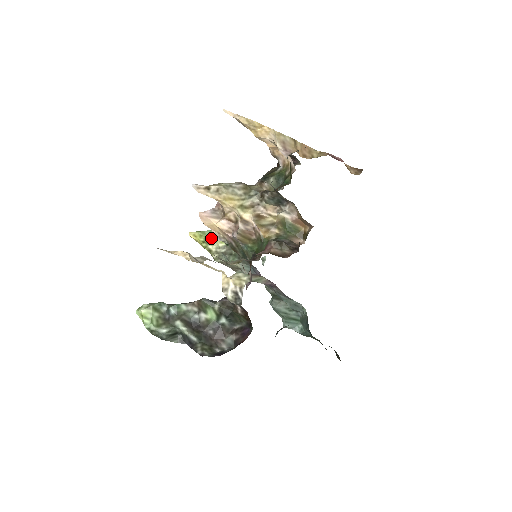
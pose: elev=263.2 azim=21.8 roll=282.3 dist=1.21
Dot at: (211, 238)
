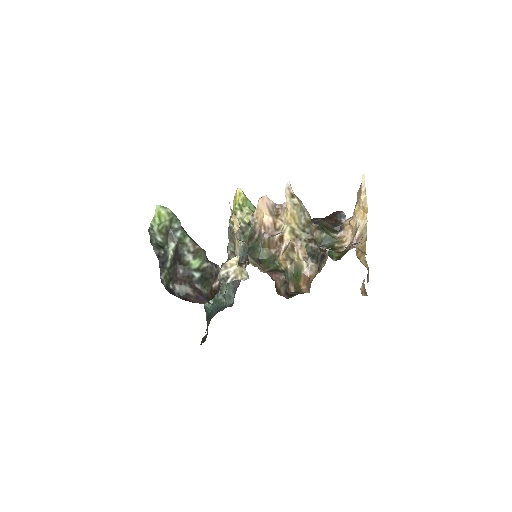
Dot at: (246, 209)
